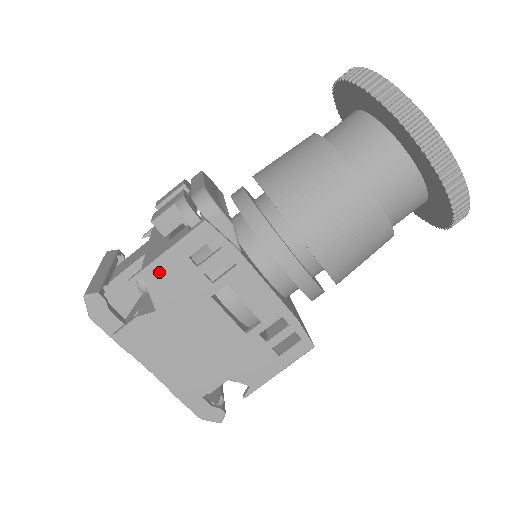
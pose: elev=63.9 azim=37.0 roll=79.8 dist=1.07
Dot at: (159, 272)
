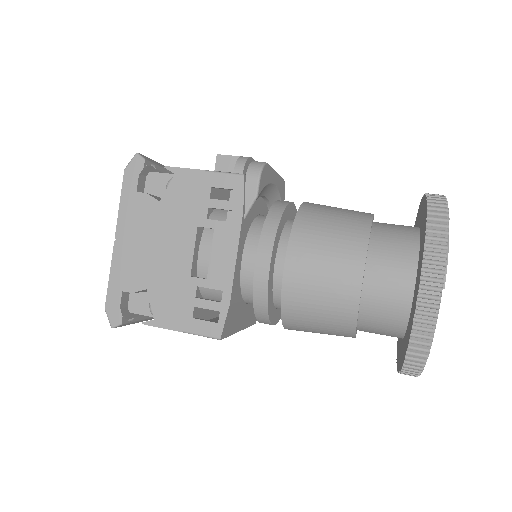
Dot at: (187, 179)
